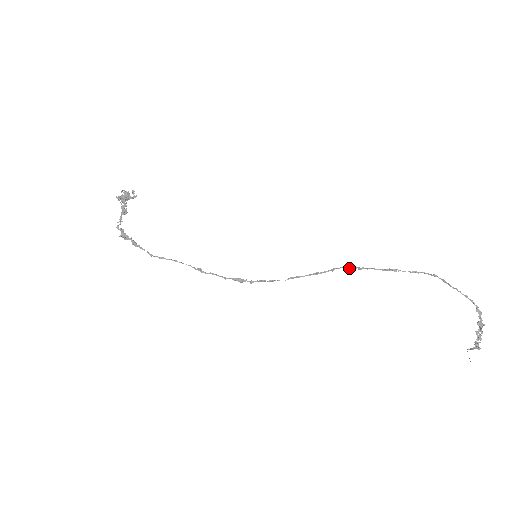
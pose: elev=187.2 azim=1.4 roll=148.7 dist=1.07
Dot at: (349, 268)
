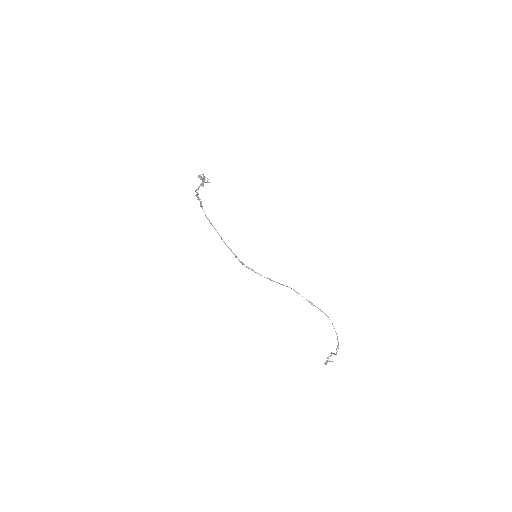
Dot at: occluded
